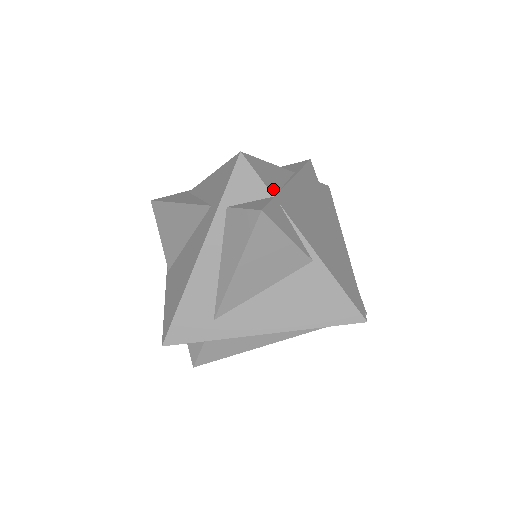
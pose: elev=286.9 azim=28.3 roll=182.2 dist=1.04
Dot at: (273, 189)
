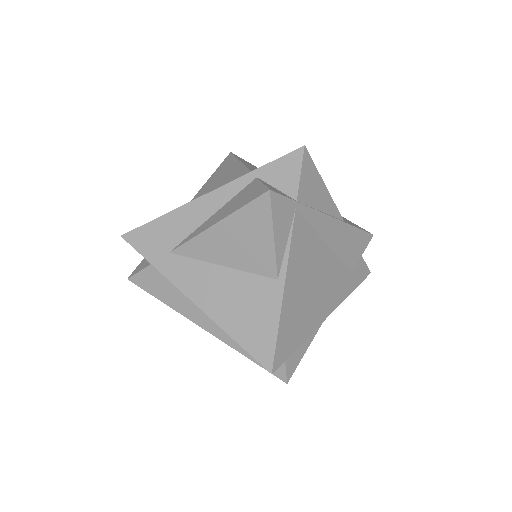
Dot at: (303, 198)
